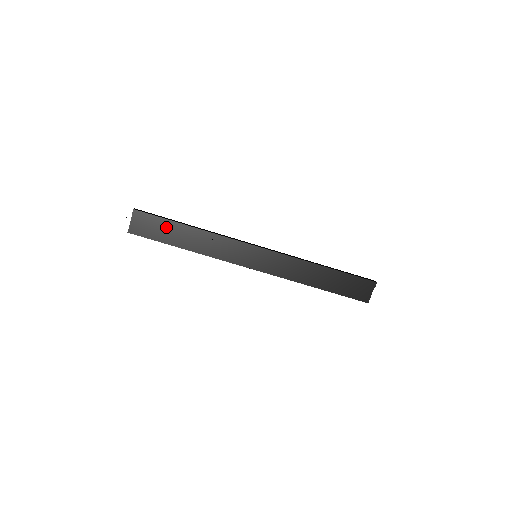
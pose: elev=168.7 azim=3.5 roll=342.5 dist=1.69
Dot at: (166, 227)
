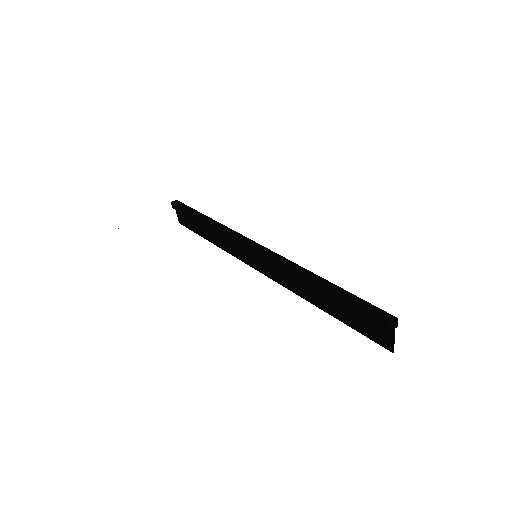
Dot at: occluded
